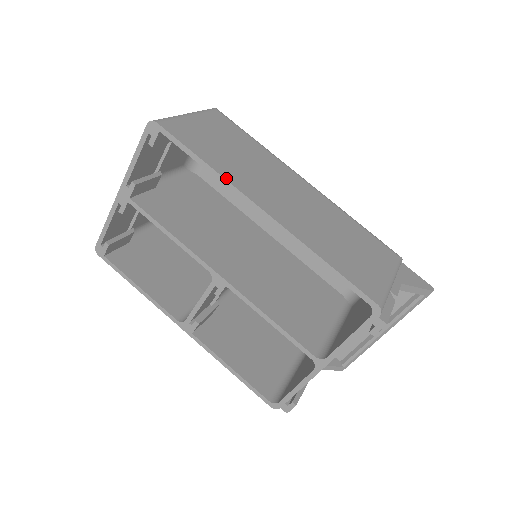
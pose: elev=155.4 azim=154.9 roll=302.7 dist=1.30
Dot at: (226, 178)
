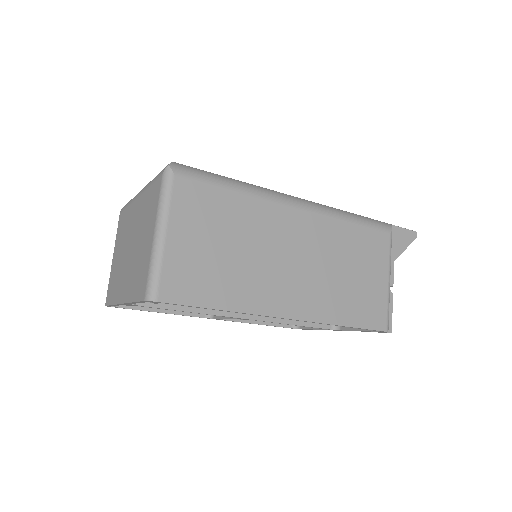
Dot at: (246, 311)
